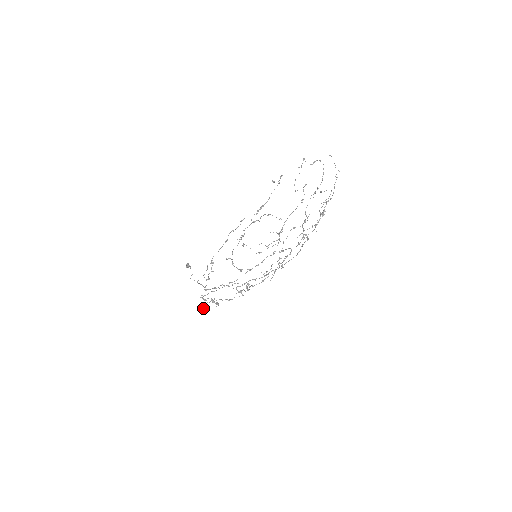
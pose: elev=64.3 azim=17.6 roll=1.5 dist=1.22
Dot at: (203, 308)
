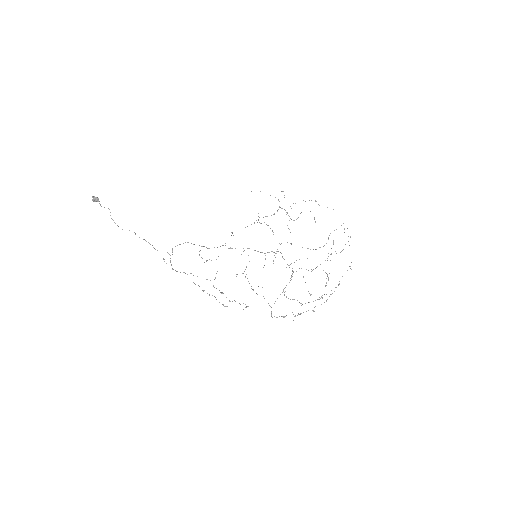
Dot at: (223, 304)
